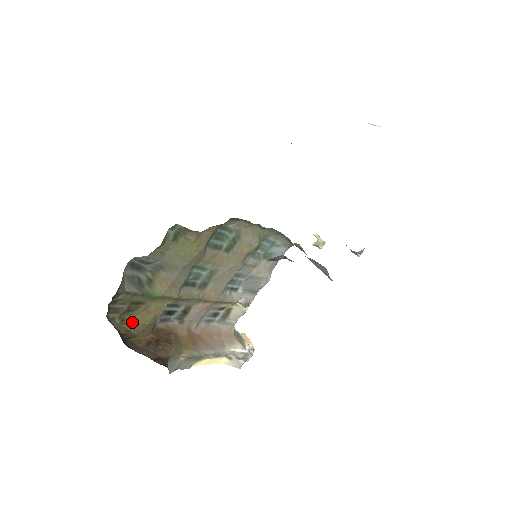
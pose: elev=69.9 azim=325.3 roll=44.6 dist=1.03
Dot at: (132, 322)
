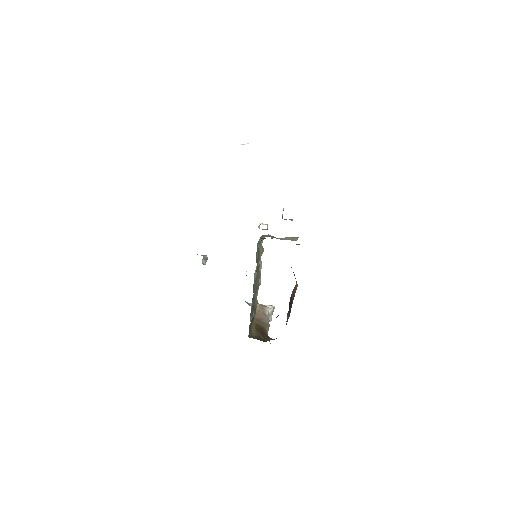
Dot at: (252, 331)
